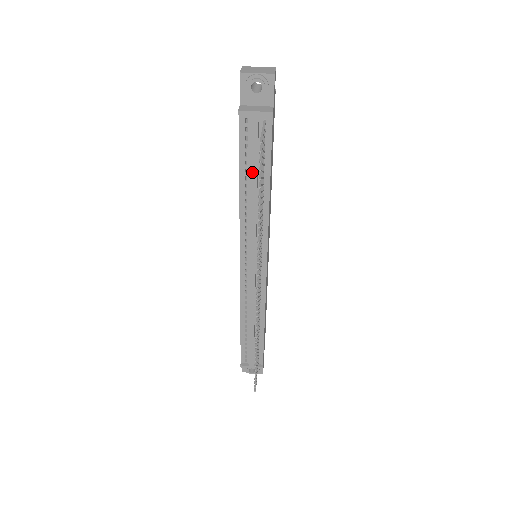
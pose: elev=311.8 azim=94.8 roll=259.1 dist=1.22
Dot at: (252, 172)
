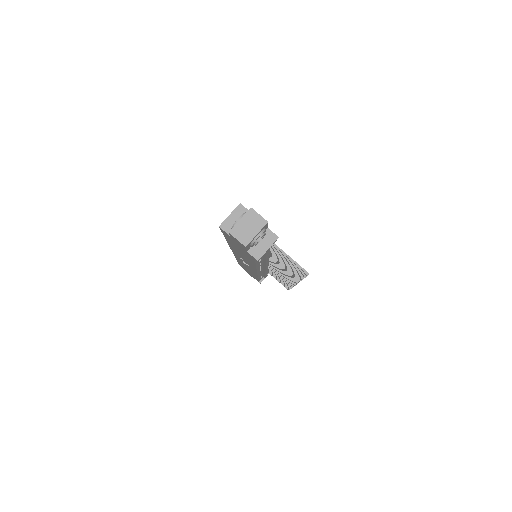
Dot at: (266, 258)
